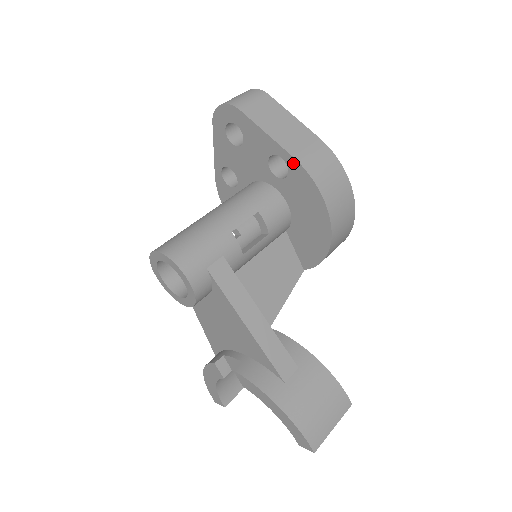
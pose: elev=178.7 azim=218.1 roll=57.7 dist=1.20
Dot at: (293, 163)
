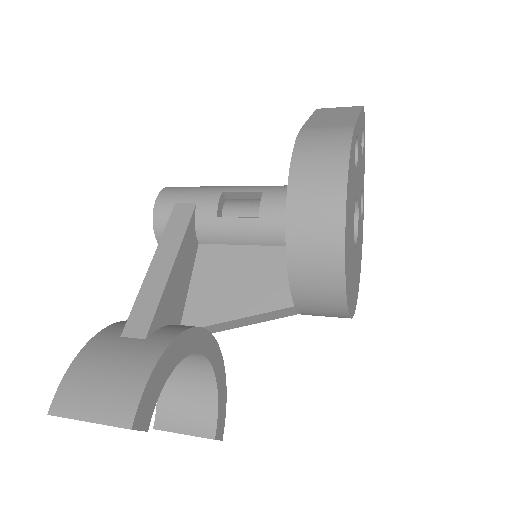
Dot at: occluded
